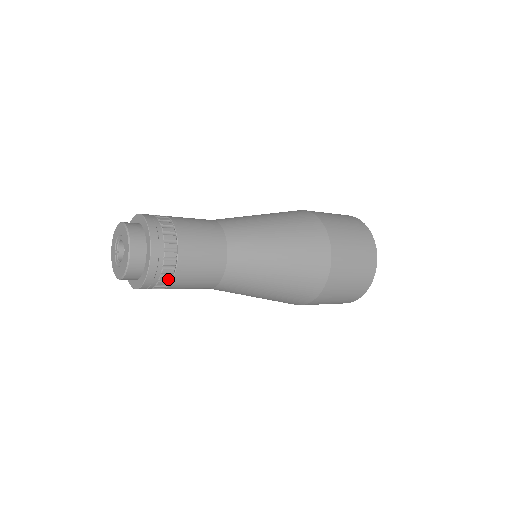
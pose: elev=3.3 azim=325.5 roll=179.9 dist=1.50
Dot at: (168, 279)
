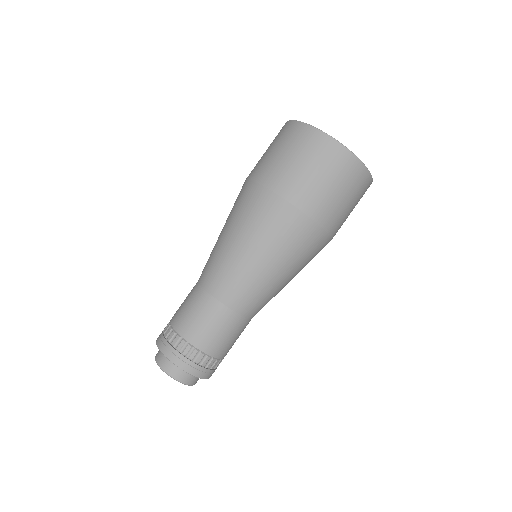
Dot at: (208, 360)
